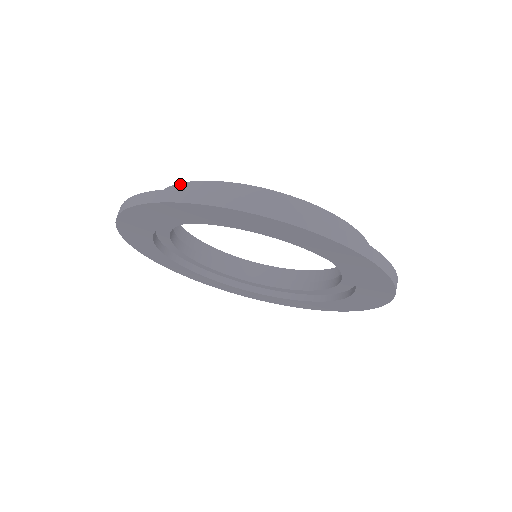
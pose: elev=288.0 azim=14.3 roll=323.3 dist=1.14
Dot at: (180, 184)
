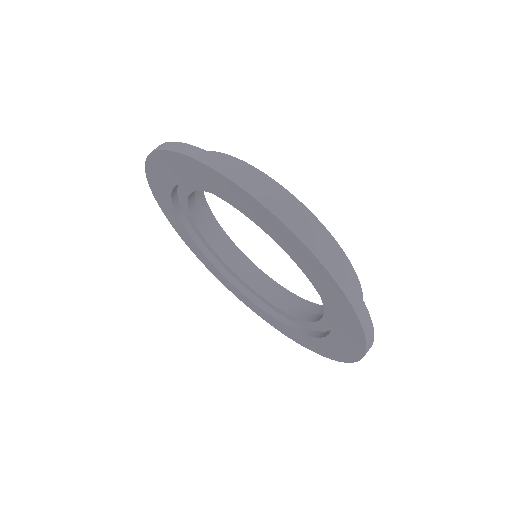
Dot at: occluded
